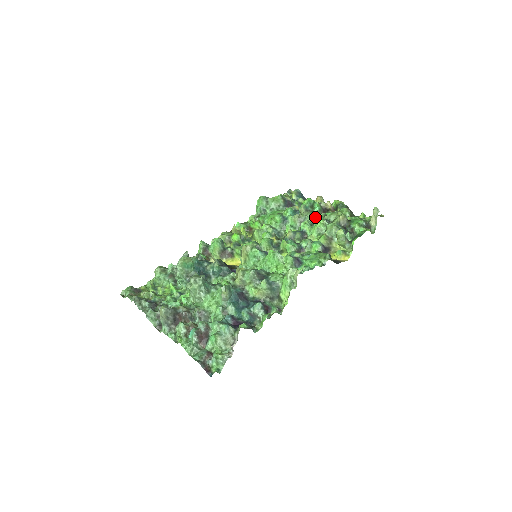
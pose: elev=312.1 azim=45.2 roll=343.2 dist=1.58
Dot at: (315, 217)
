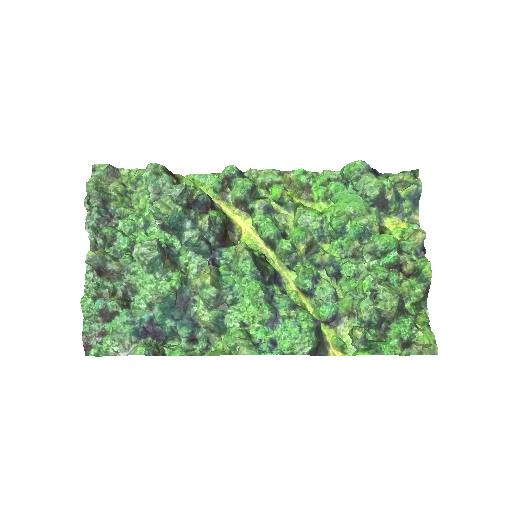
Dot at: (367, 274)
